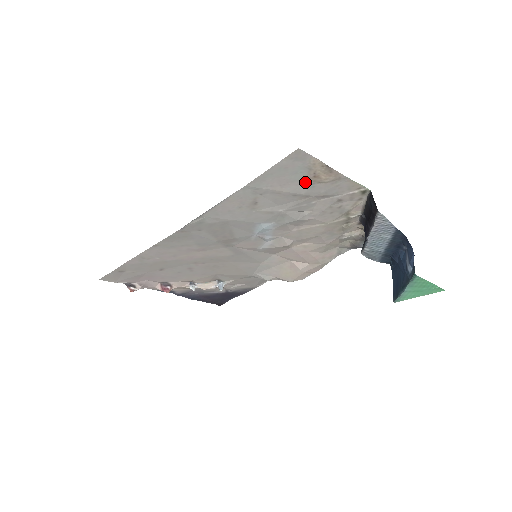
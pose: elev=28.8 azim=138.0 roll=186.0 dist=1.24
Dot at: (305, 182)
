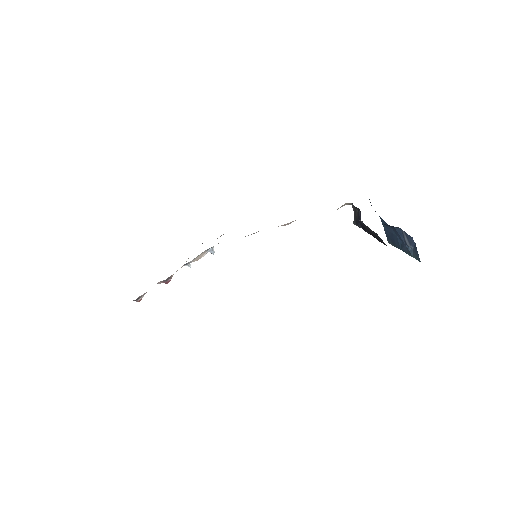
Dot at: occluded
